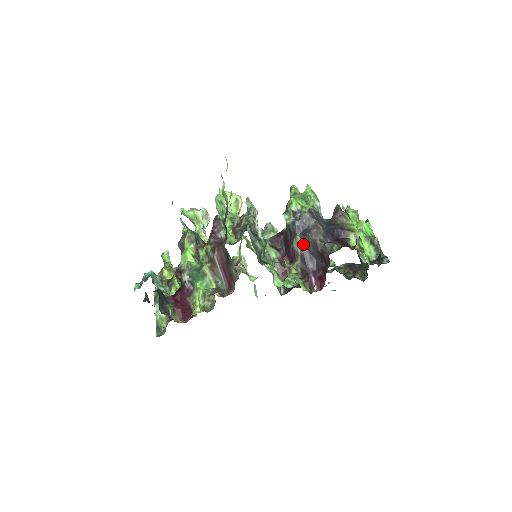
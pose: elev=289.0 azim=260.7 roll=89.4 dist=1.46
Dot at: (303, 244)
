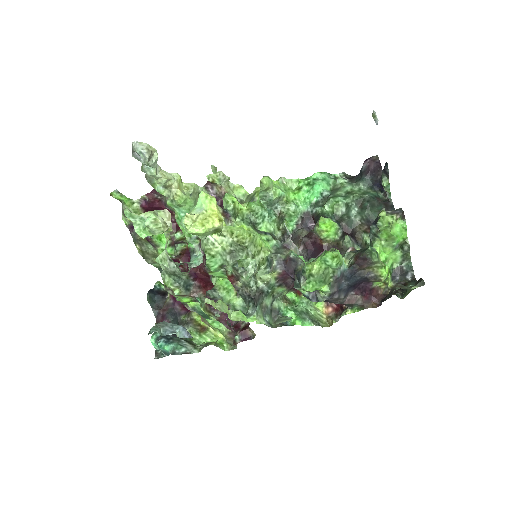
Dot at: occluded
